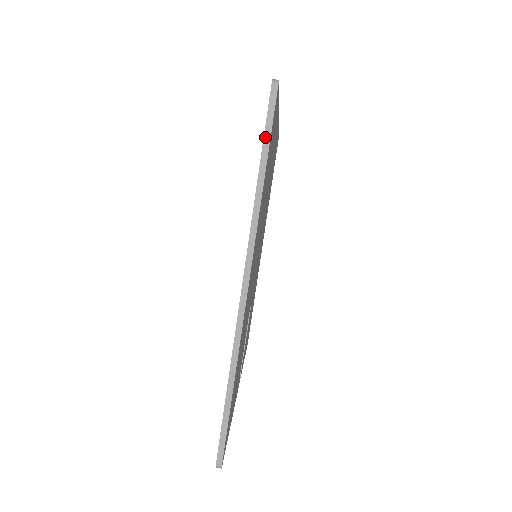
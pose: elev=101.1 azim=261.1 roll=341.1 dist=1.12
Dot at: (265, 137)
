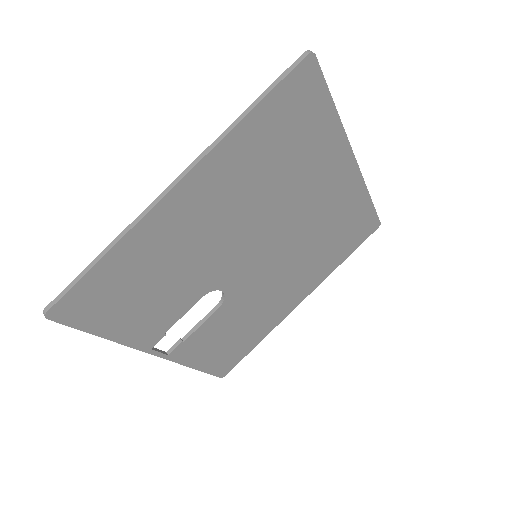
Dot at: (273, 84)
